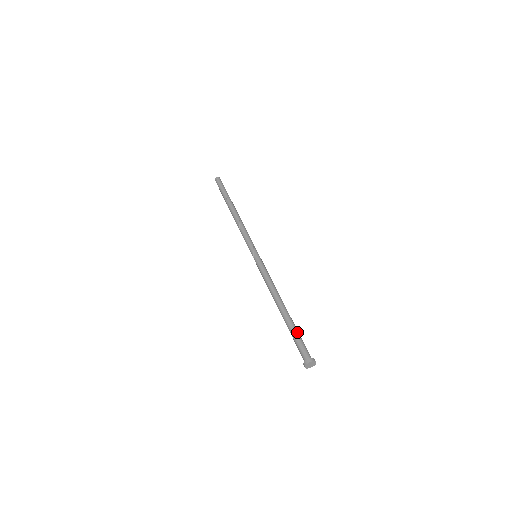
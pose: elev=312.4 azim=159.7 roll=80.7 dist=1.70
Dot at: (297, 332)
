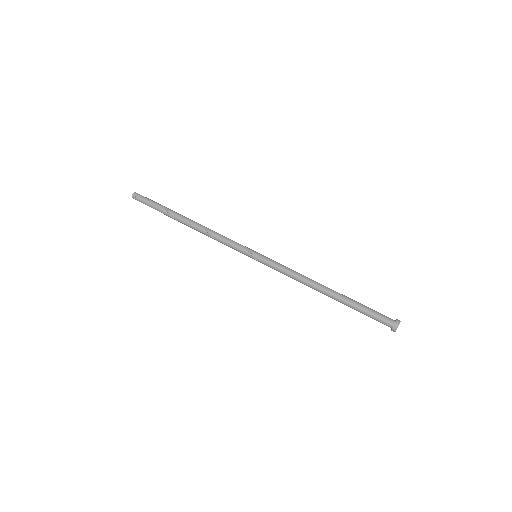
Dot at: (362, 306)
